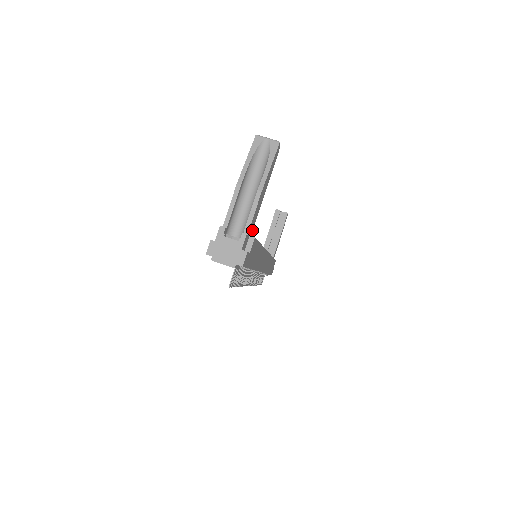
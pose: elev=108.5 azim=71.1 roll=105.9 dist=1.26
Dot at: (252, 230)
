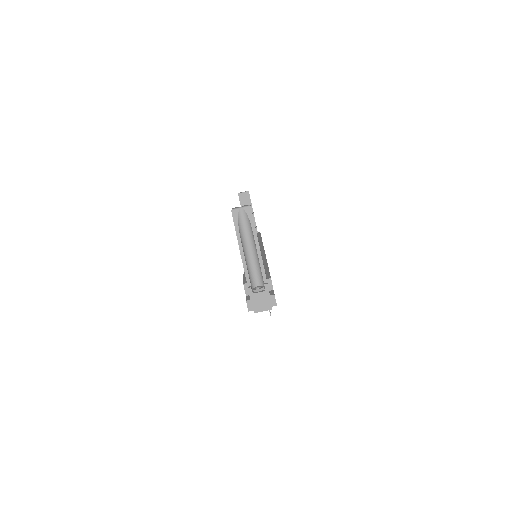
Dot at: (265, 273)
